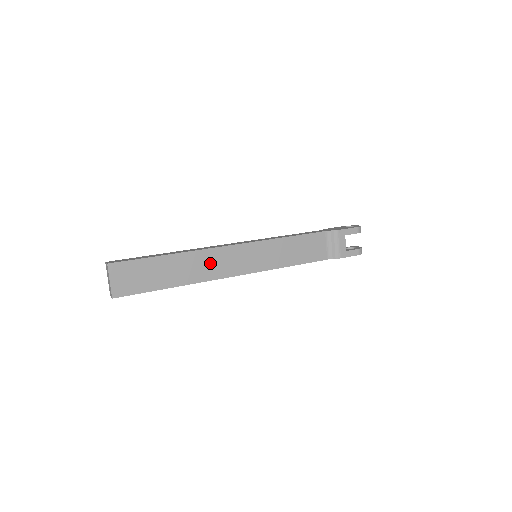
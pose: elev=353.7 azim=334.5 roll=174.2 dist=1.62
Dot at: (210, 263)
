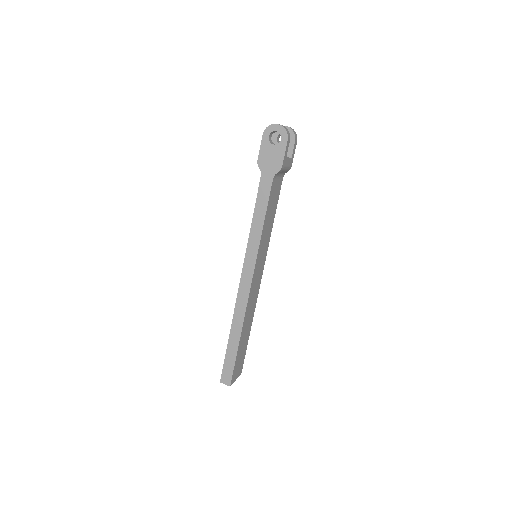
Dot at: (251, 304)
